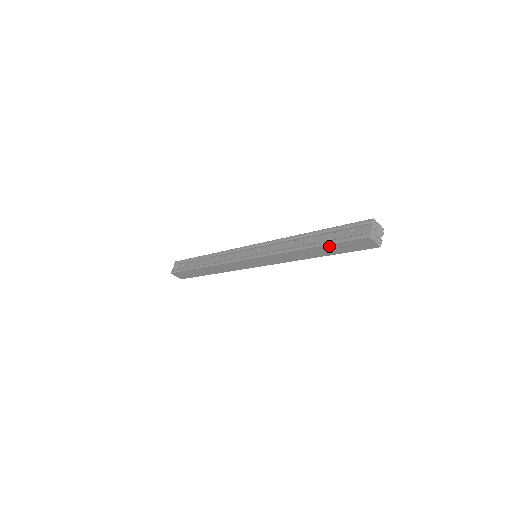
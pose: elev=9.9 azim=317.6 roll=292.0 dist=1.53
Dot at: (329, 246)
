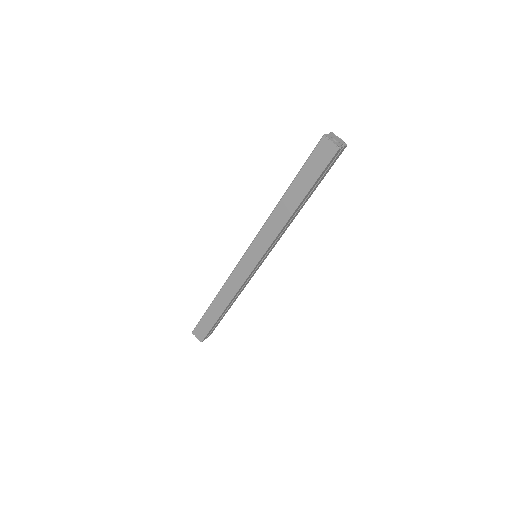
Dot at: (300, 177)
